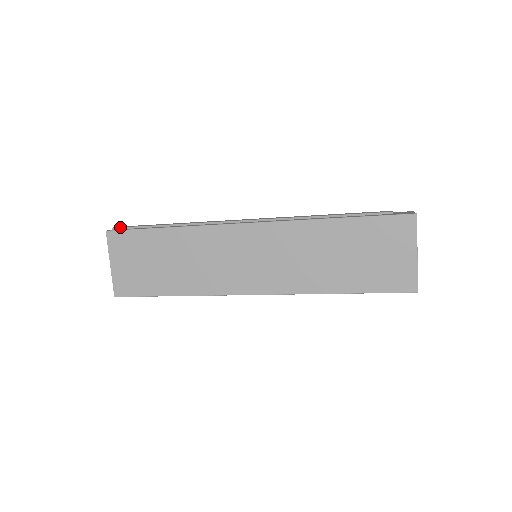
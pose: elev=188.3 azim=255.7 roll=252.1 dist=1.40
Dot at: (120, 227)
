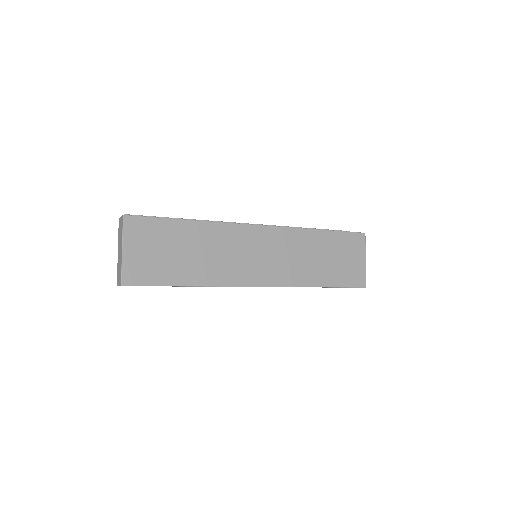
Dot at: occluded
